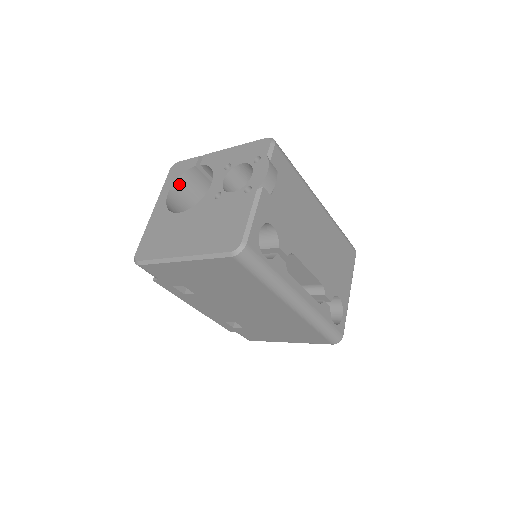
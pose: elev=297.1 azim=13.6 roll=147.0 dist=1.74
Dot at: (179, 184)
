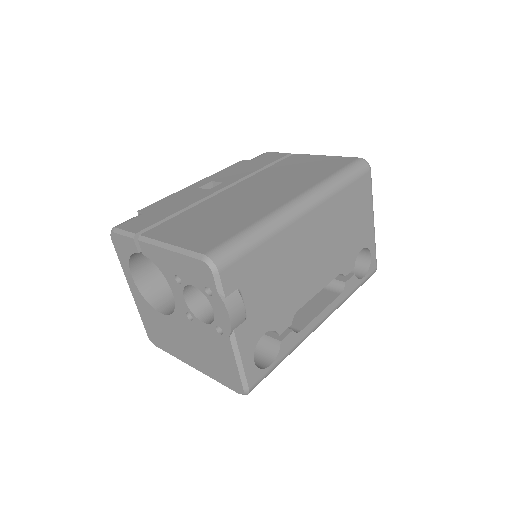
Dot at: (134, 259)
